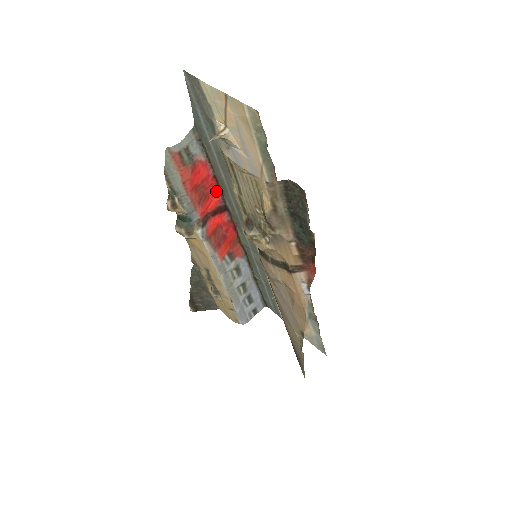
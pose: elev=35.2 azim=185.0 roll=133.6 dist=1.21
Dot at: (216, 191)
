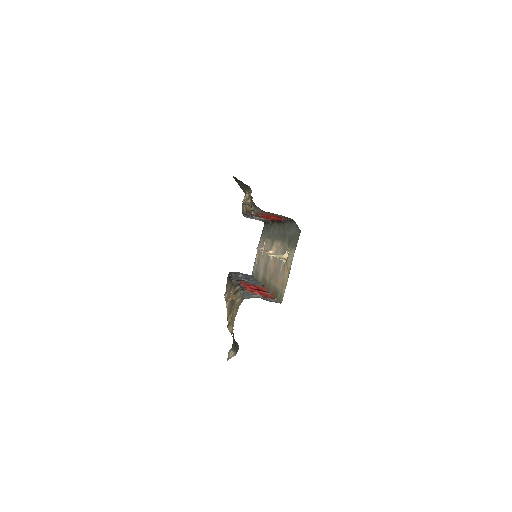
Dot at: (280, 218)
